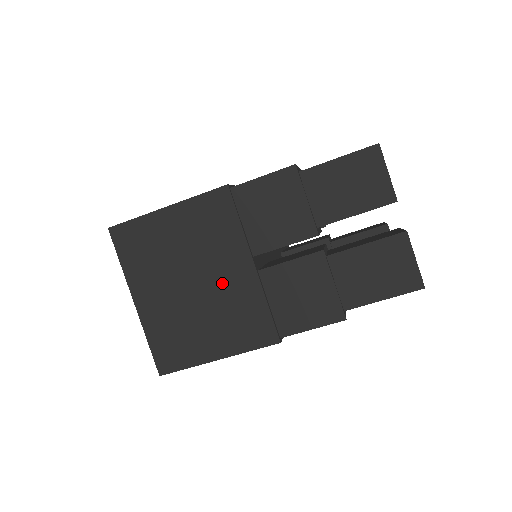
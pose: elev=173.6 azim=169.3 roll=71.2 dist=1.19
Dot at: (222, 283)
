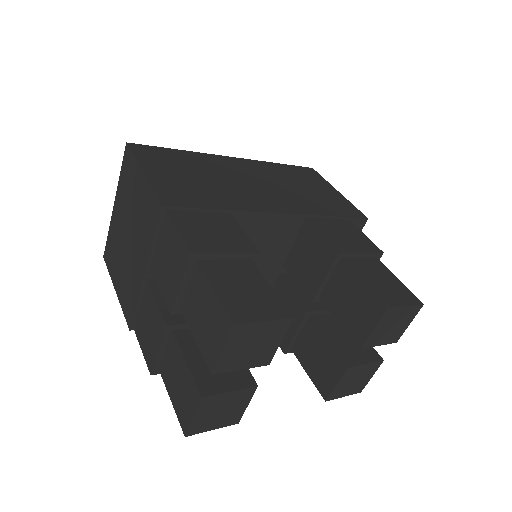
Dot at: (133, 258)
